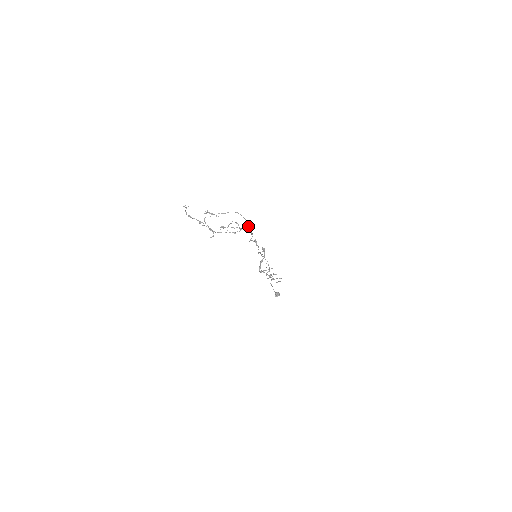
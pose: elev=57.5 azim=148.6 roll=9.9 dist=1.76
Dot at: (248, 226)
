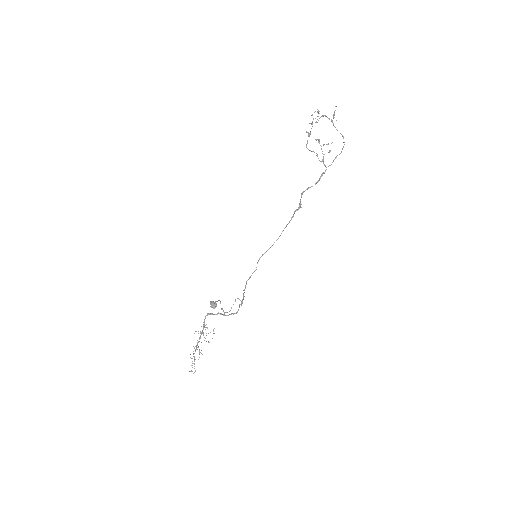
Dot at: (330, 165)
